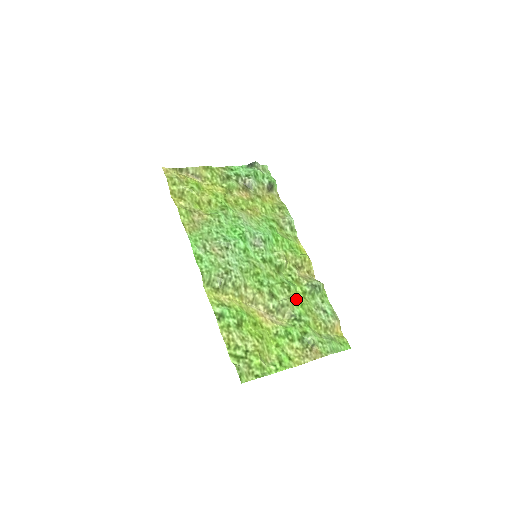
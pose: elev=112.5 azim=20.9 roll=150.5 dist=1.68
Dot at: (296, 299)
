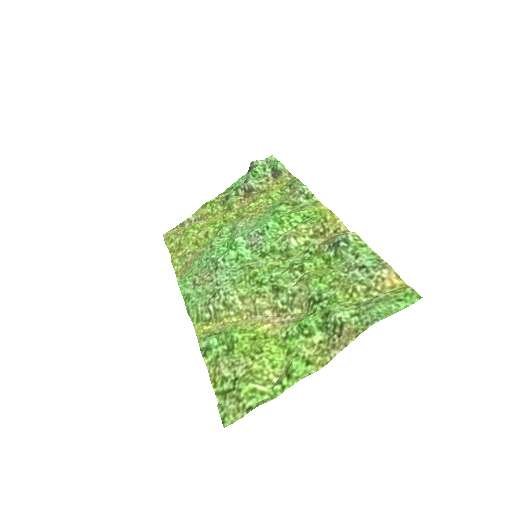
Dot at: (312, 276)
